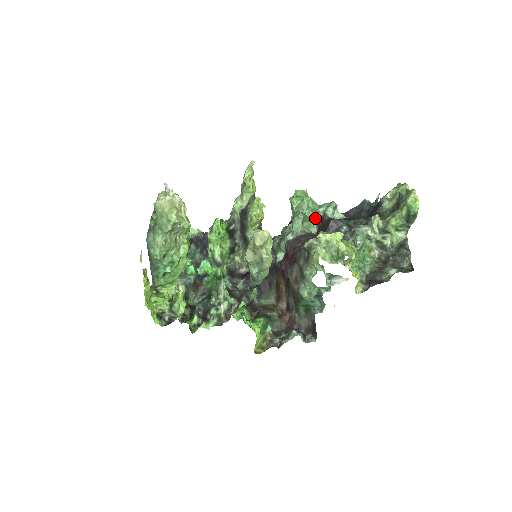
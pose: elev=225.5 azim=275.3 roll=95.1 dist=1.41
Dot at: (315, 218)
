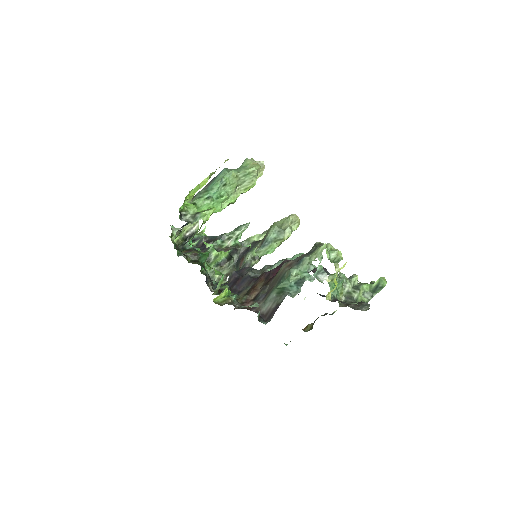
Dot at: occluded
